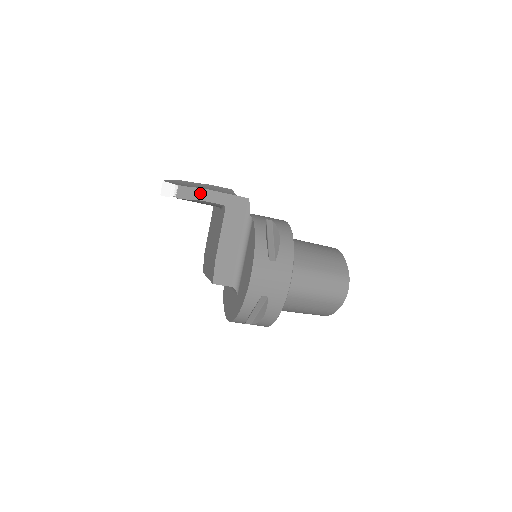
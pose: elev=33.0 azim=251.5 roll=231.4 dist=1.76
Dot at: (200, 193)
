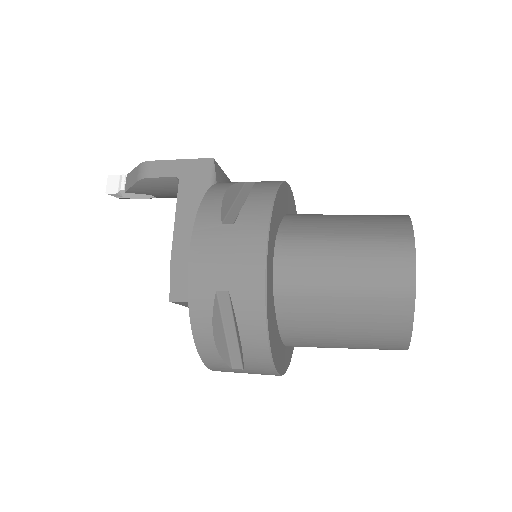
Dot at: (142, 169)
